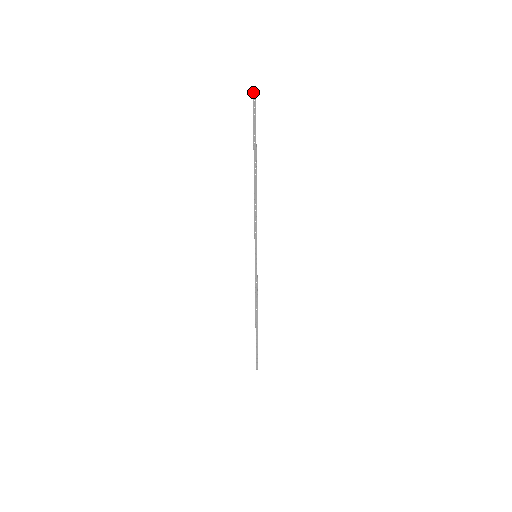
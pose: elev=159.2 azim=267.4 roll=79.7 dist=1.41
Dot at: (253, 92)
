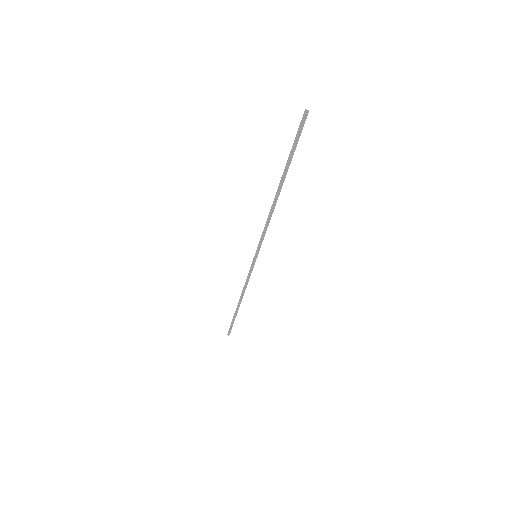
Dot at: (305, 110)
